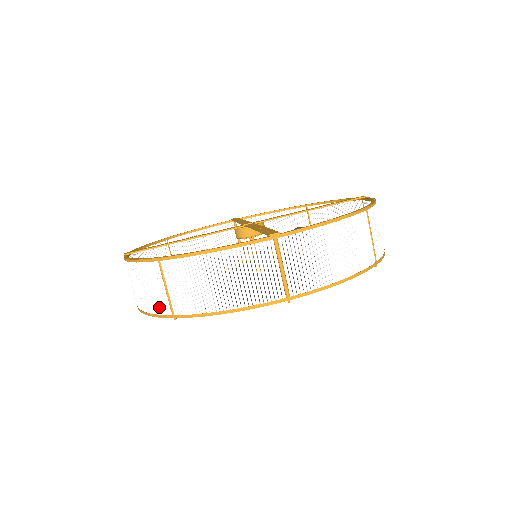
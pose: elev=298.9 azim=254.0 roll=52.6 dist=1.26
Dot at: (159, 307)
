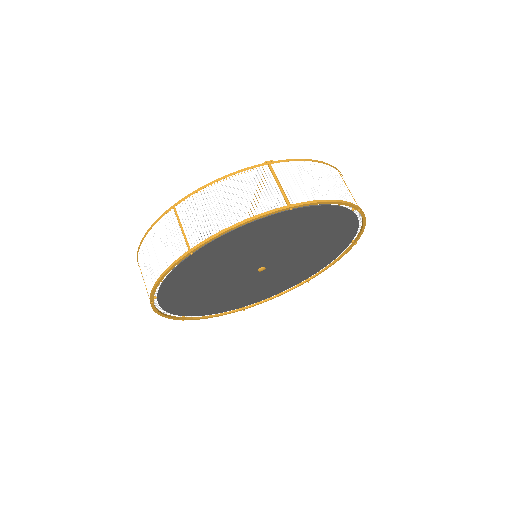
Dot at: (175, 252)
